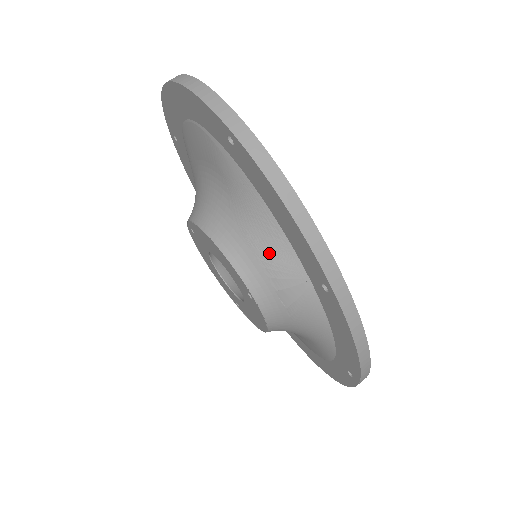
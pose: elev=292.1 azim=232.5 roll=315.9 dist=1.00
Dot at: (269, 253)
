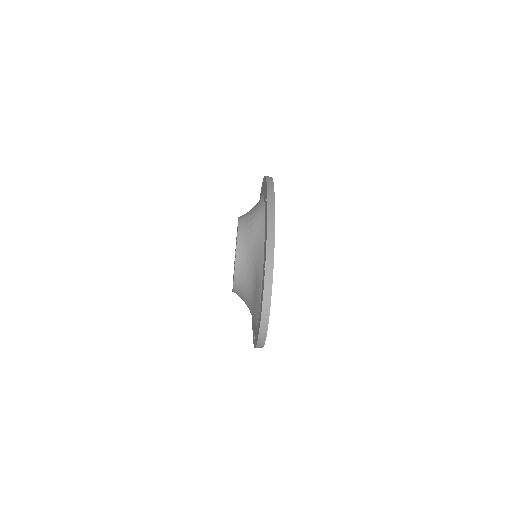
Dot at: occluded
